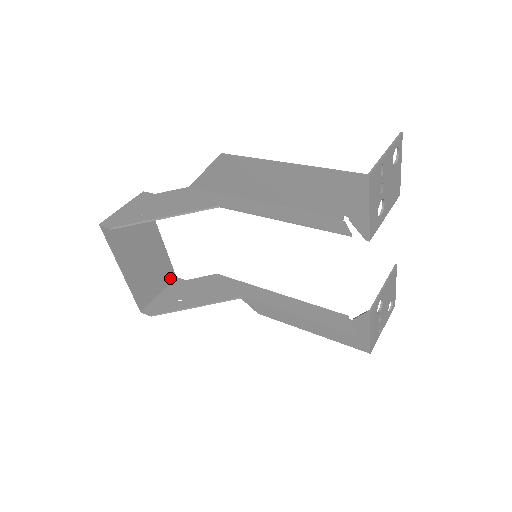
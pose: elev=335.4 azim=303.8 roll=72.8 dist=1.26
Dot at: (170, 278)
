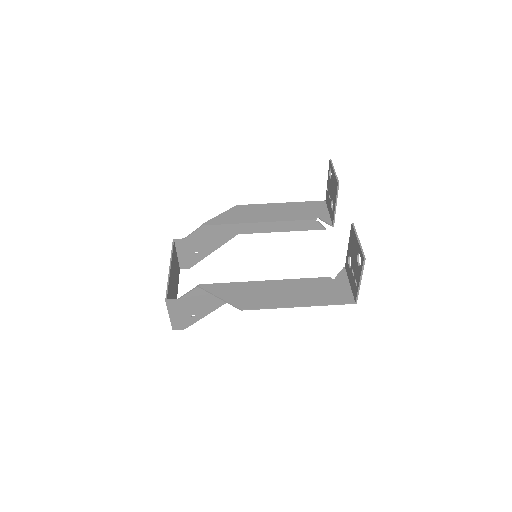
Dot at: (174, 247)
